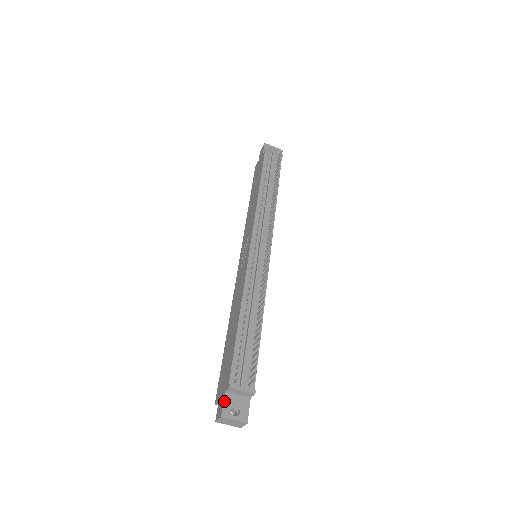
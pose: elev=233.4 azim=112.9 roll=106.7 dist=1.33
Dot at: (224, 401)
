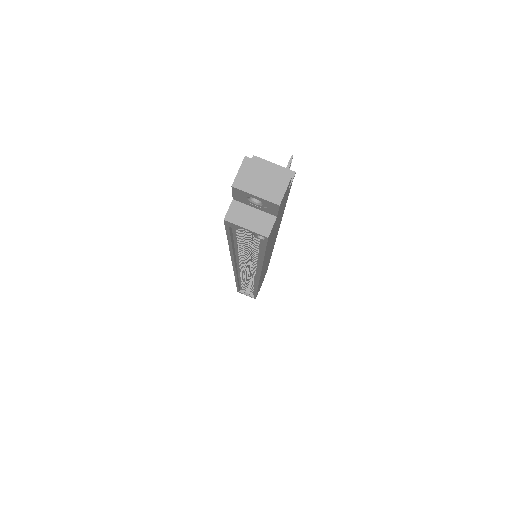
Dot at: occluded
